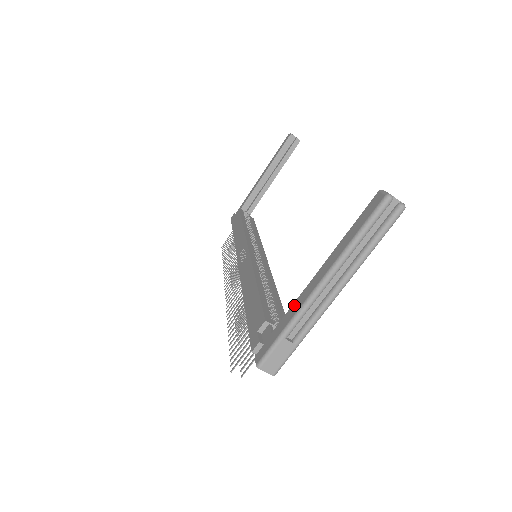
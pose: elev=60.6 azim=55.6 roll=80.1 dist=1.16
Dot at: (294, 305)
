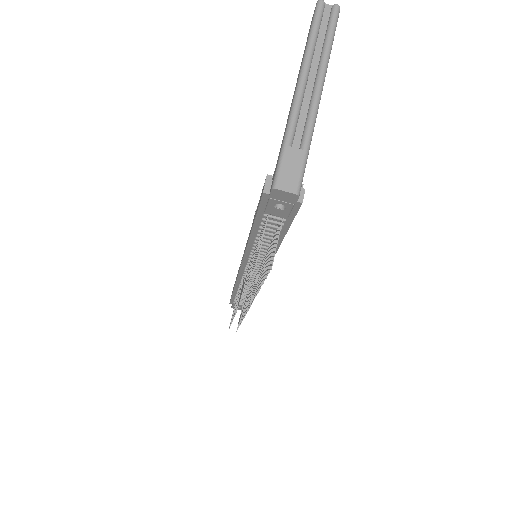
Dot at: occluded
